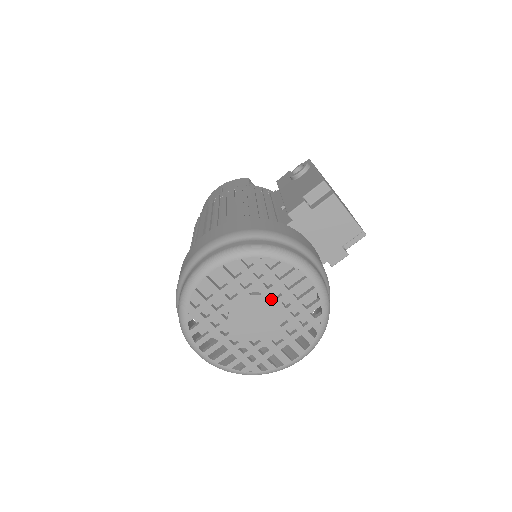
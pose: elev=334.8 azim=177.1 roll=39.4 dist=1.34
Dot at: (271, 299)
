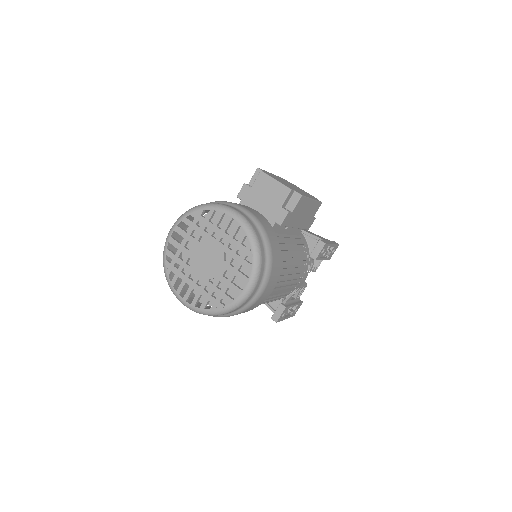
Dot at: (212, 241)
